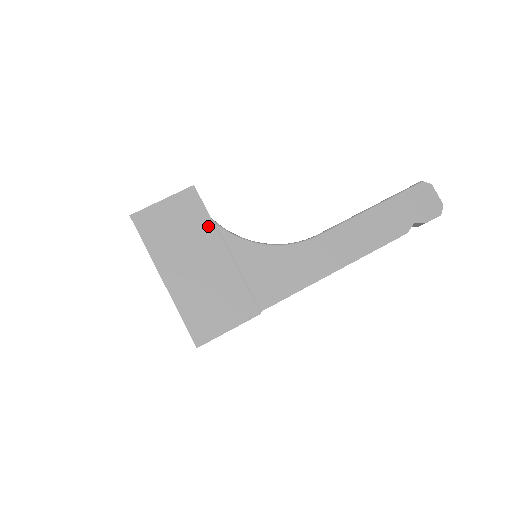
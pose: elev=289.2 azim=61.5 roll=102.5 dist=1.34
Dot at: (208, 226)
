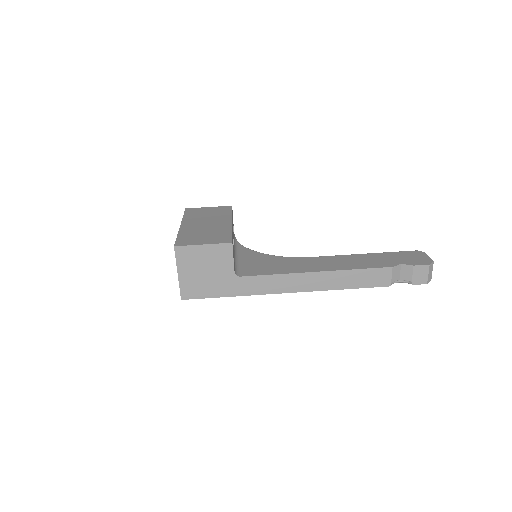
Dot at: (228, 215)
